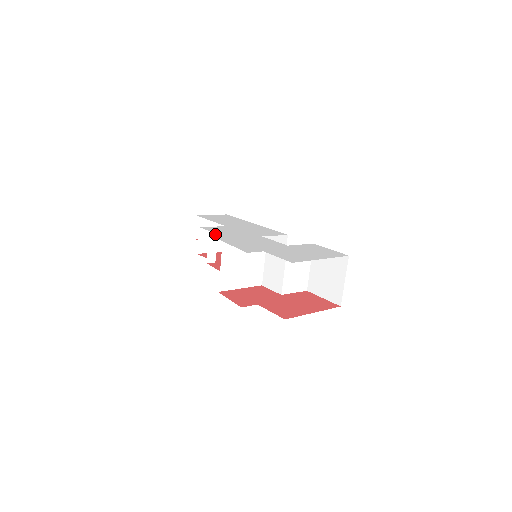
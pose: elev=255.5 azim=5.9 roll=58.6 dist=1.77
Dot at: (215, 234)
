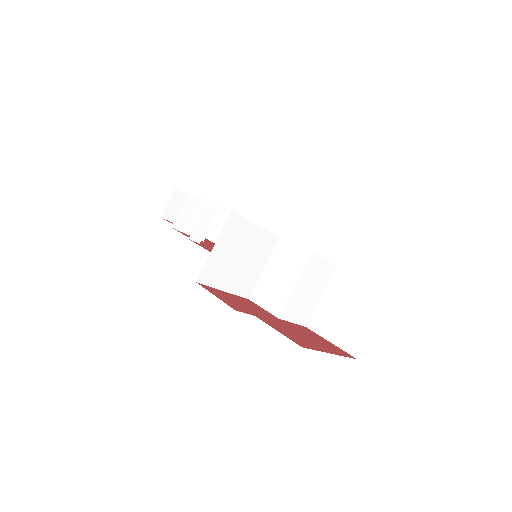
Dot at: occluded
